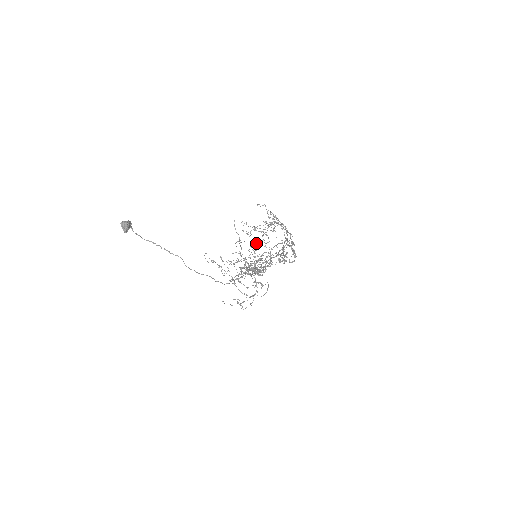
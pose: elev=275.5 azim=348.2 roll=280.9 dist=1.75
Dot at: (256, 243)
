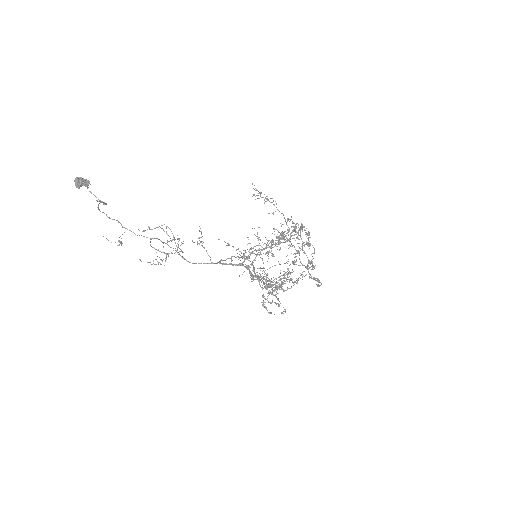
Dot at: (288, 259)
